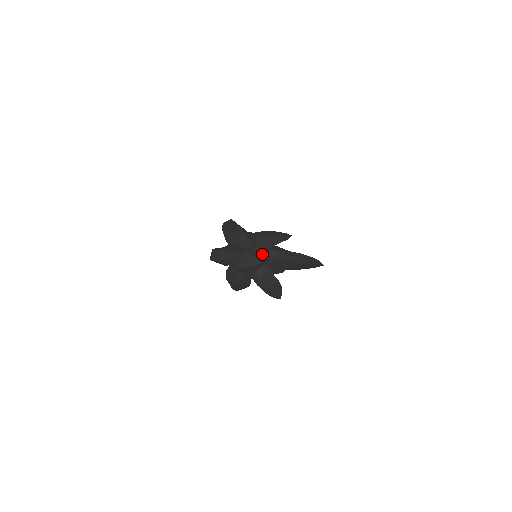
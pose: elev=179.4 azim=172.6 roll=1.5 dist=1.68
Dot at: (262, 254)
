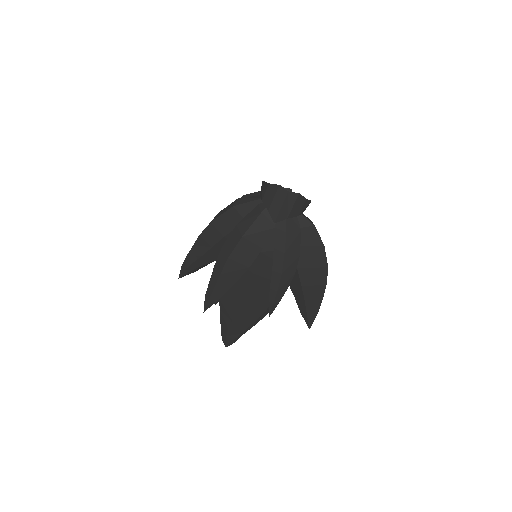
Dot at: occluded
